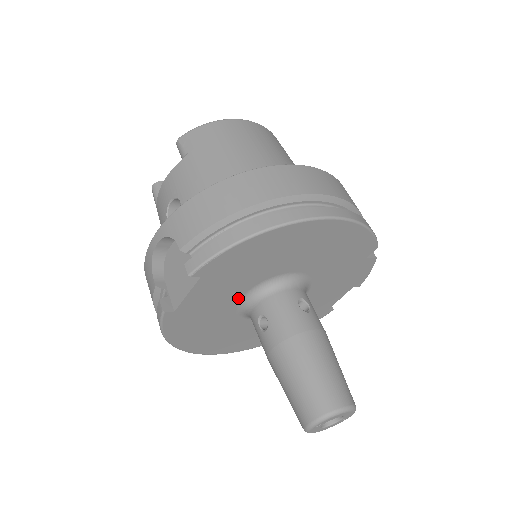
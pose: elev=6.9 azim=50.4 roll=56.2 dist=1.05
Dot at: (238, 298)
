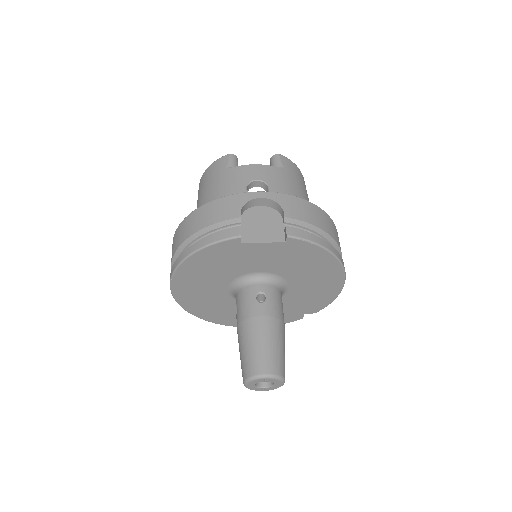
Dot at: (258, 270)
